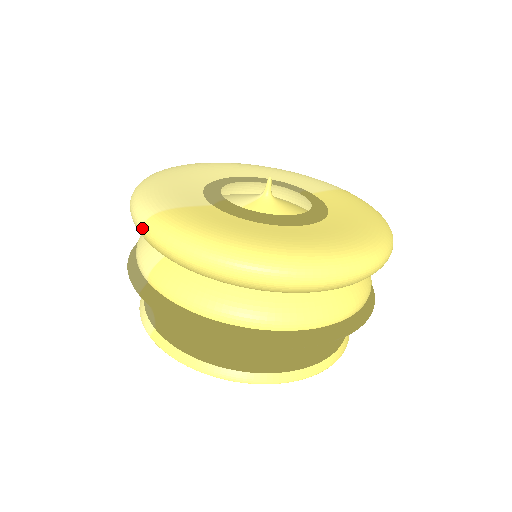
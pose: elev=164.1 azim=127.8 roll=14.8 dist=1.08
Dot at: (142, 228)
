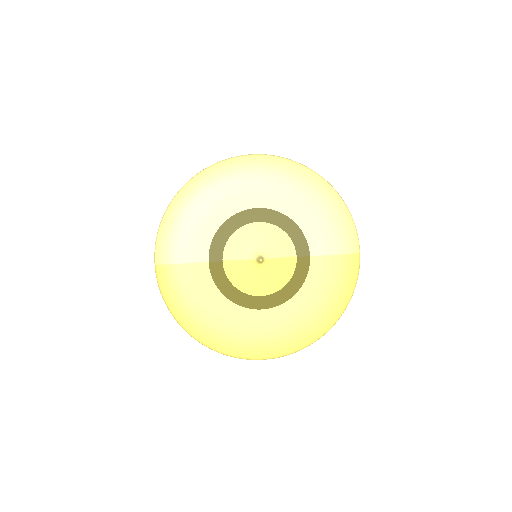
Dot at: occluded
